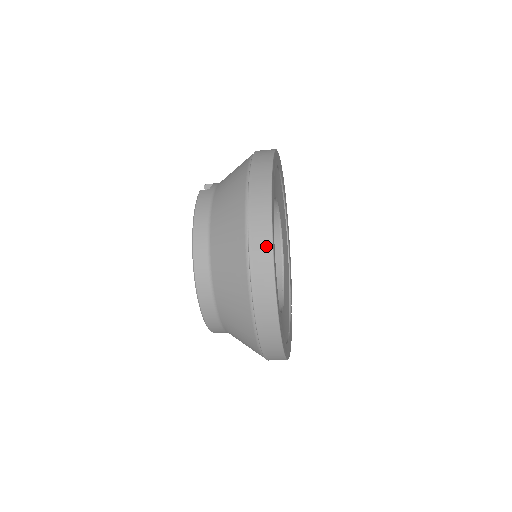
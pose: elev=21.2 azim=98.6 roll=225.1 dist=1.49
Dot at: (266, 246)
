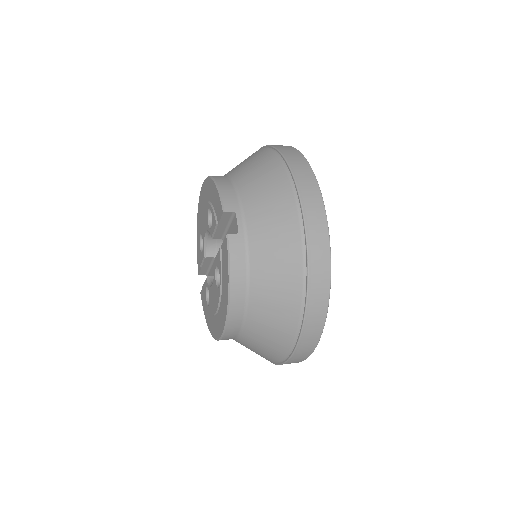
Dot at: (315, 338)
